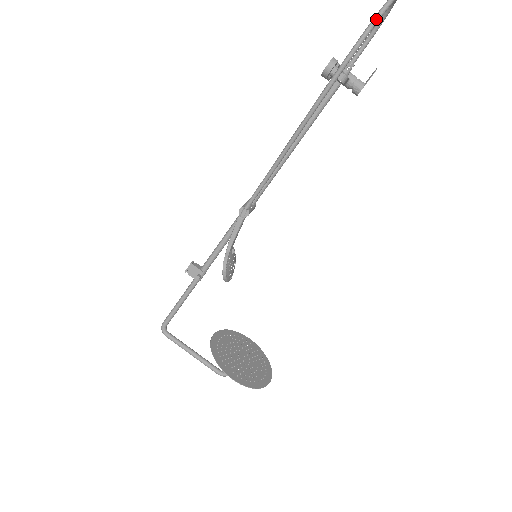
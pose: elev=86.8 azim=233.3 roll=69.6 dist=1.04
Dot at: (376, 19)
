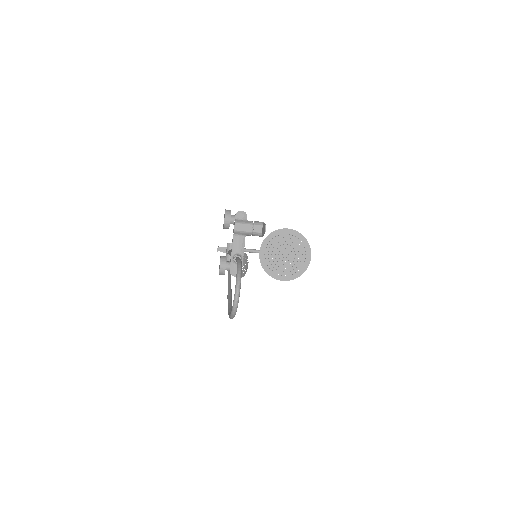
Dot at: occluded
